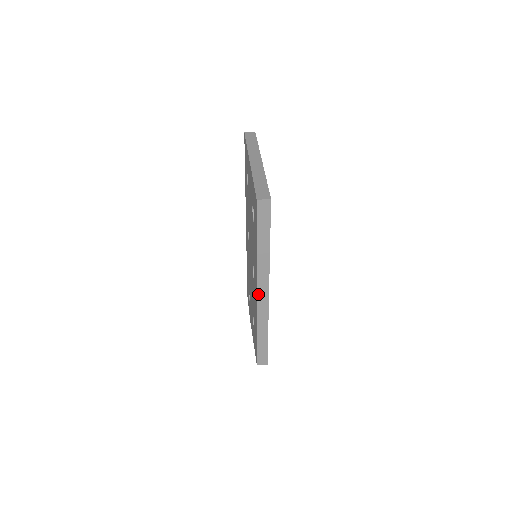
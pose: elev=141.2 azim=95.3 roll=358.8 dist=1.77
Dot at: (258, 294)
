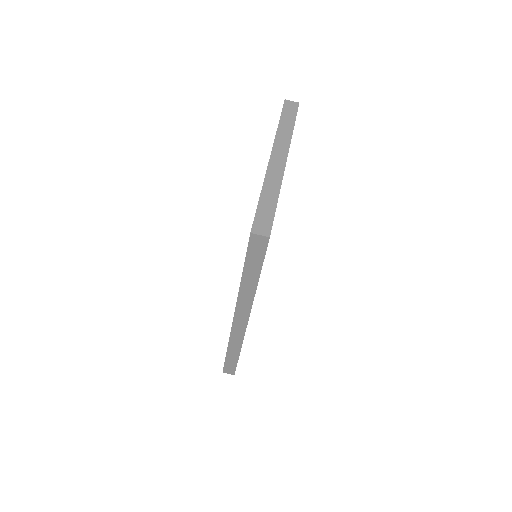
Dot at: (235, 319)
